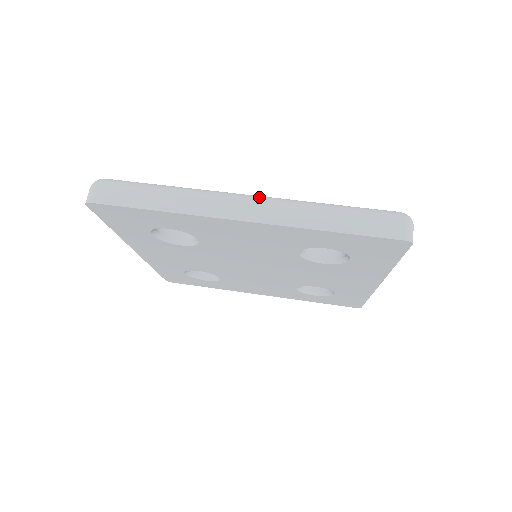
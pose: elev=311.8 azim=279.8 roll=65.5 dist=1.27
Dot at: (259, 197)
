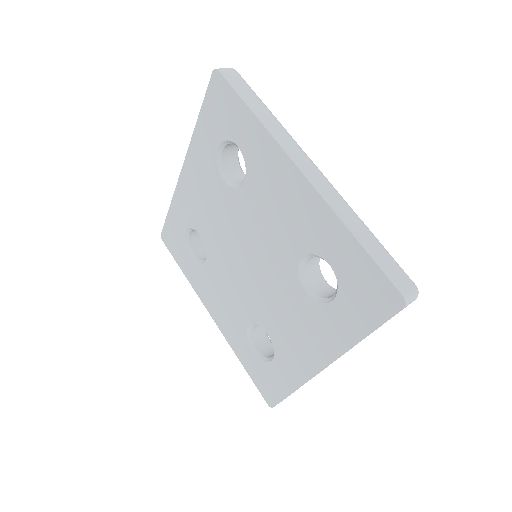
Dot at: occluded
